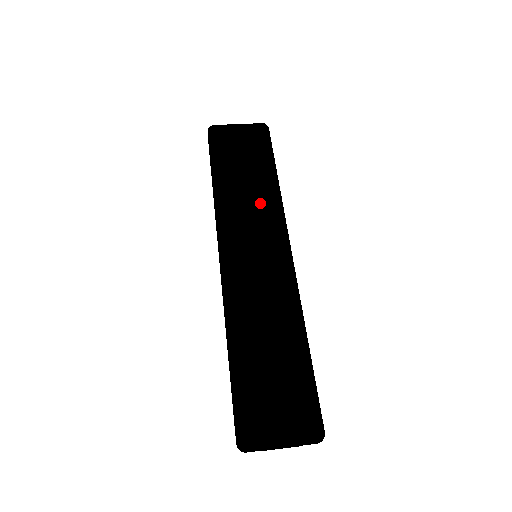
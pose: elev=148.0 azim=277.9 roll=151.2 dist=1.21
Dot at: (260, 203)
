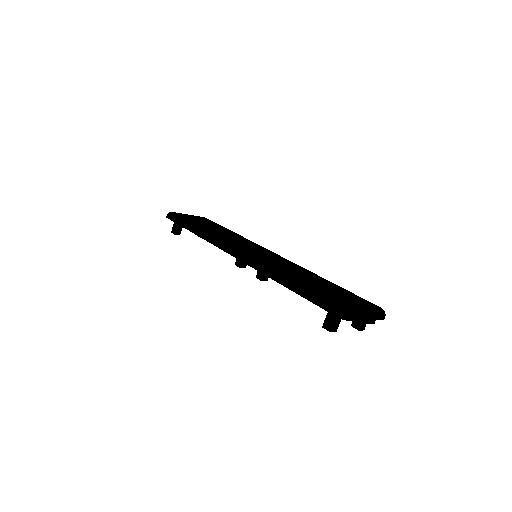
Dot at: (237, 237)
